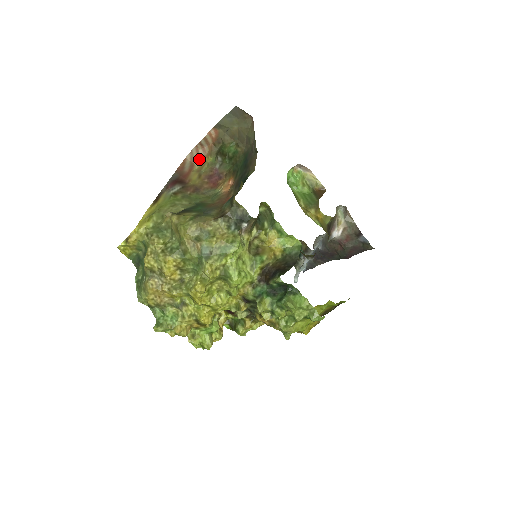
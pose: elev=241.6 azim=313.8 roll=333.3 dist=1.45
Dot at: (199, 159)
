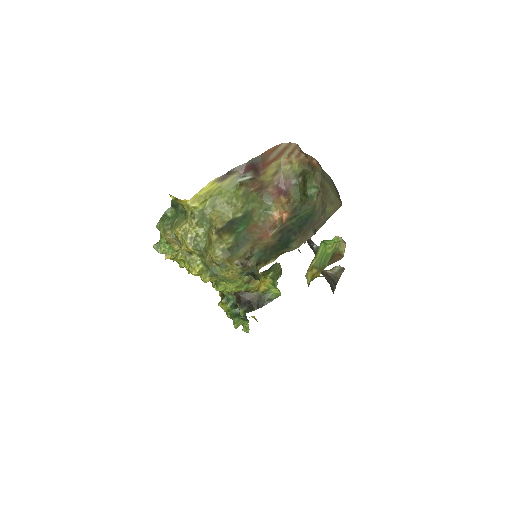
Dot at: (290, 154)
